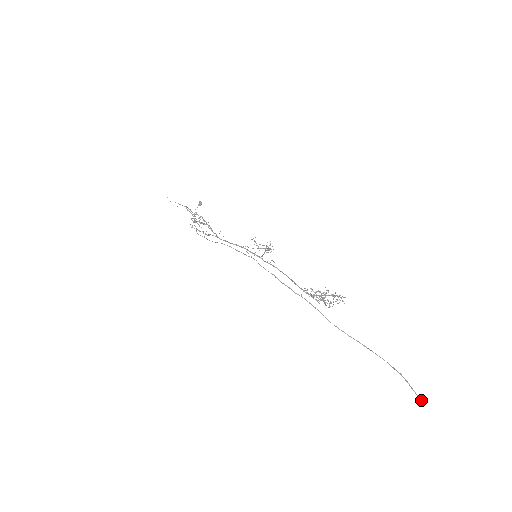
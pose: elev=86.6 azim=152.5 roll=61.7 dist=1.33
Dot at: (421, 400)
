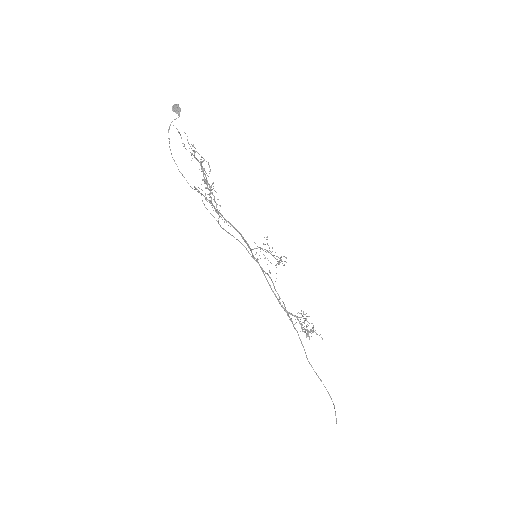
Dot at: occluded
